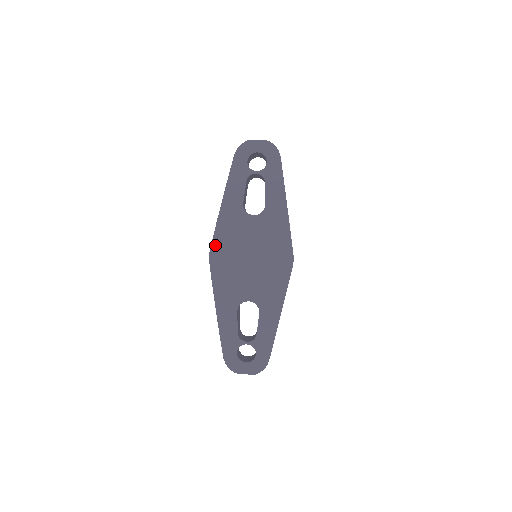
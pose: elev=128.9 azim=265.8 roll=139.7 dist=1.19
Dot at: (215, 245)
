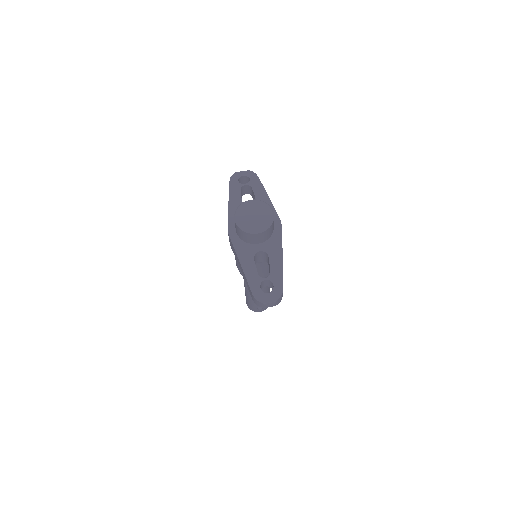
Dot at: (230, 225)
